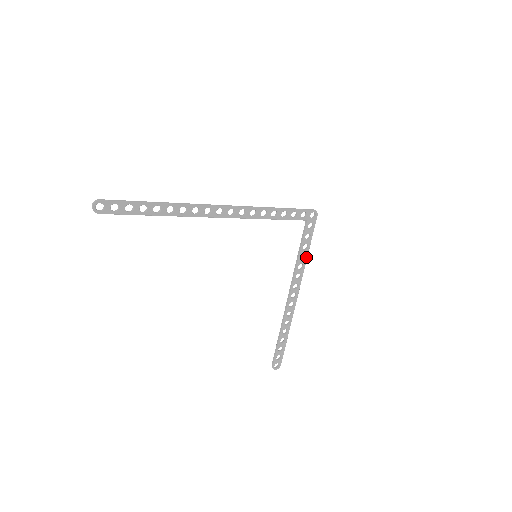
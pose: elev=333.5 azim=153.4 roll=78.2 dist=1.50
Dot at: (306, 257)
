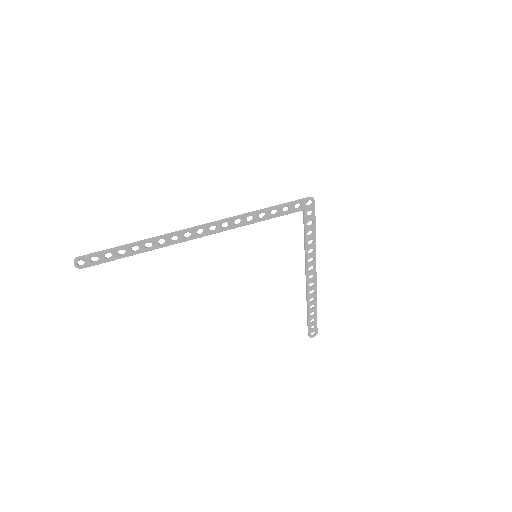
Dot at: (314, 242)
